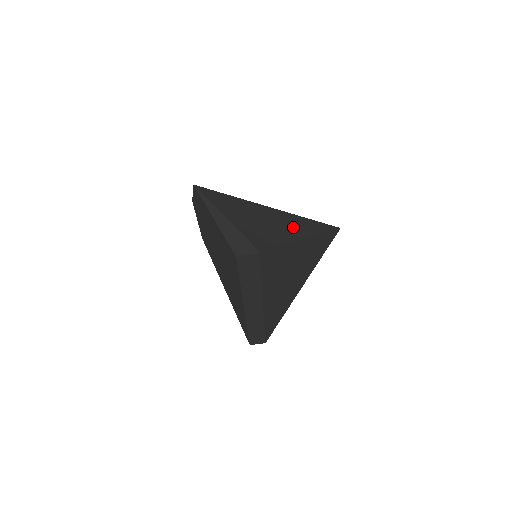
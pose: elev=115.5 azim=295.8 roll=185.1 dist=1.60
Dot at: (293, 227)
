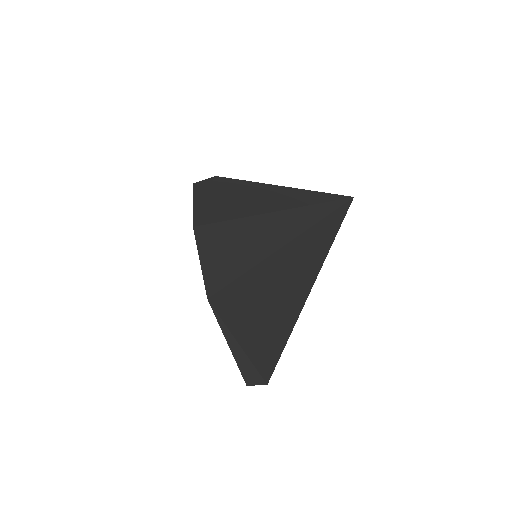
Dot at: (302, 276)
